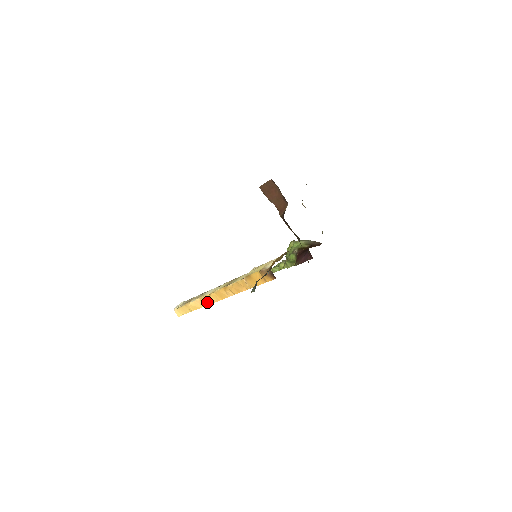
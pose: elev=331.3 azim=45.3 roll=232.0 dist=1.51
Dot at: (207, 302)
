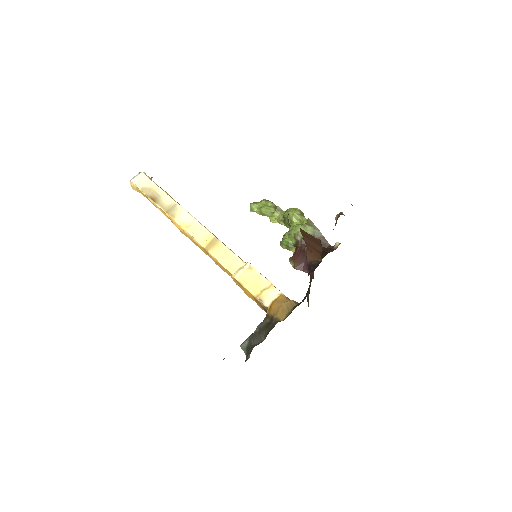
Dot at: occluded
